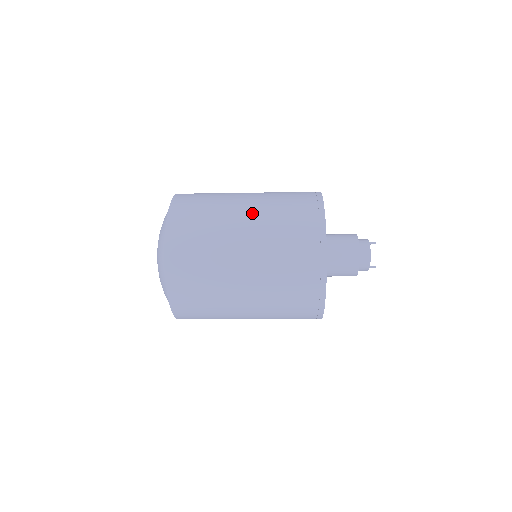
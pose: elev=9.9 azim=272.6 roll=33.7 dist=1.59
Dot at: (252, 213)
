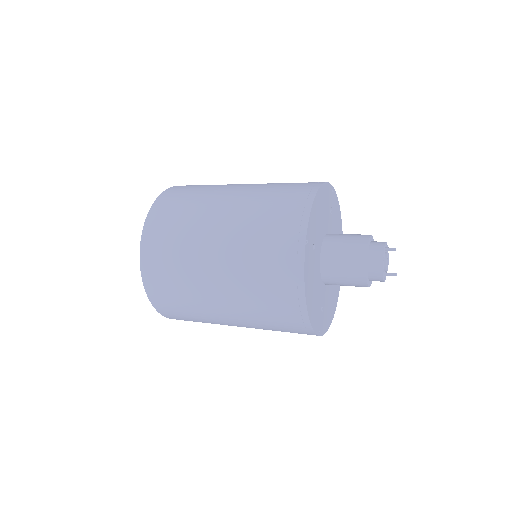
Dot at: (222, 247)
